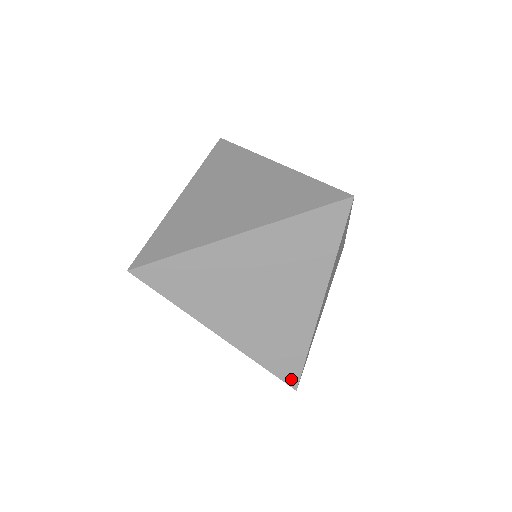
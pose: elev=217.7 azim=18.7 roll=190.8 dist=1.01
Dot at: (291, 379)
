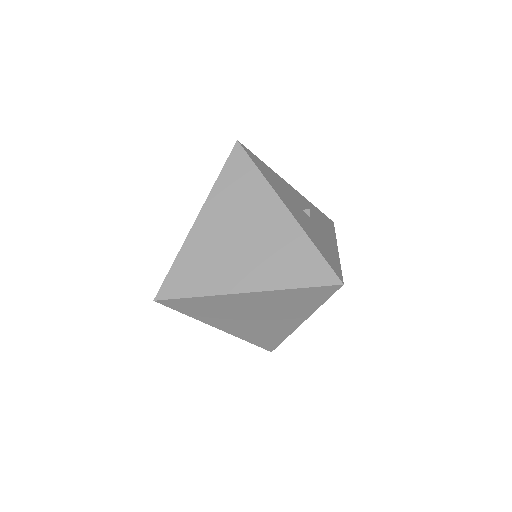
Dot at: (269, 348)
